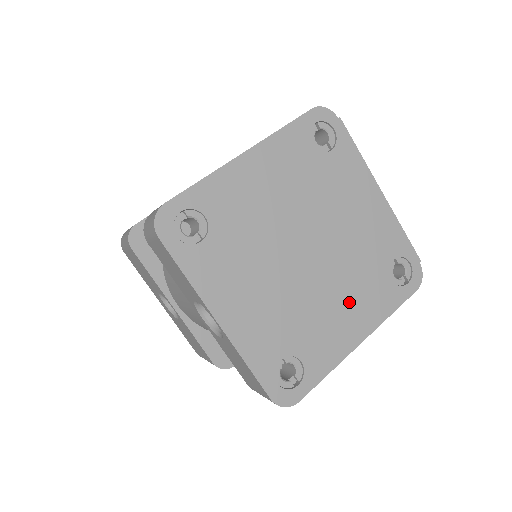
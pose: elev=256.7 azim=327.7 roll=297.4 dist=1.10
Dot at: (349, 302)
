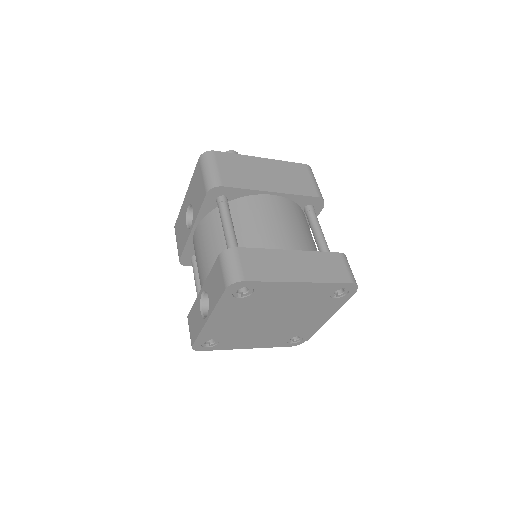
Dot at: (262, 338)
